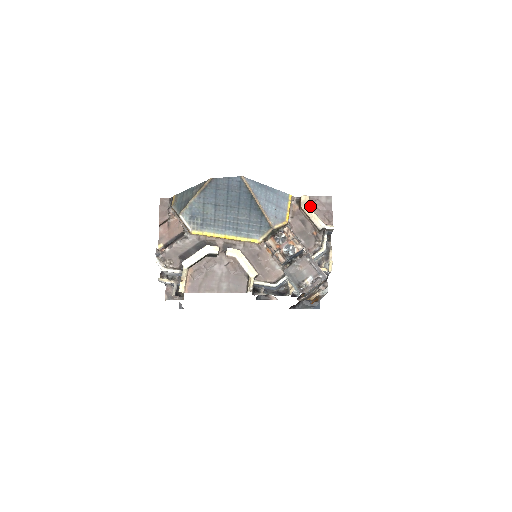
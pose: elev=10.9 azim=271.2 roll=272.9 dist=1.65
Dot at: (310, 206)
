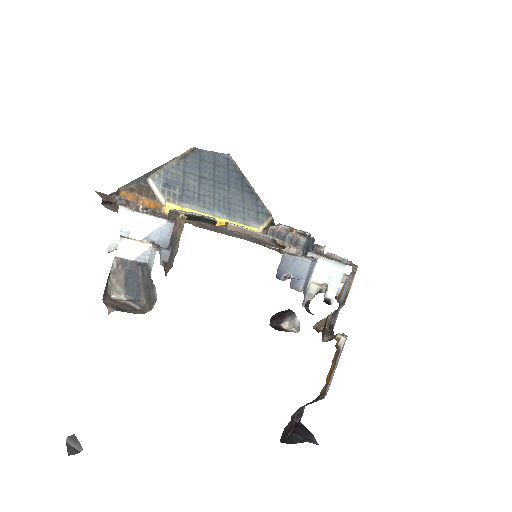
Dot at: occluded
